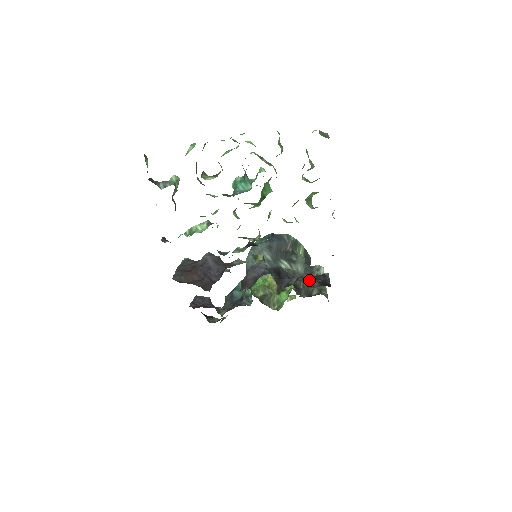
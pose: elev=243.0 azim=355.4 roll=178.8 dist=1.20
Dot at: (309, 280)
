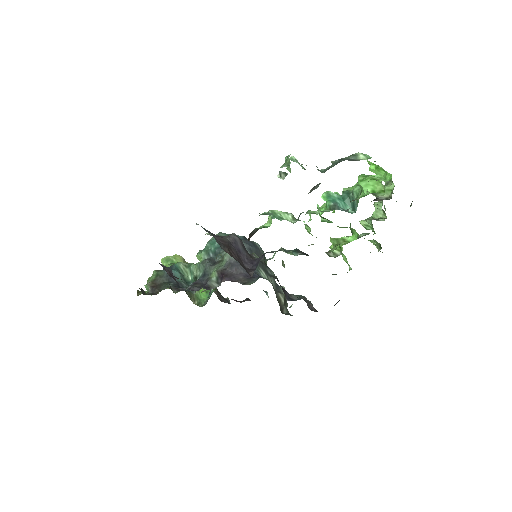
Dot at: (309, 302)
